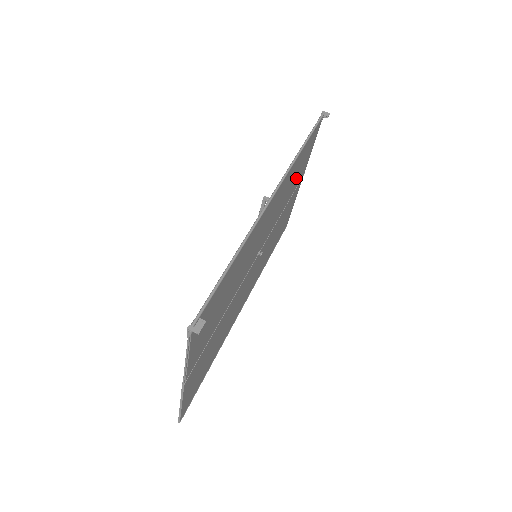
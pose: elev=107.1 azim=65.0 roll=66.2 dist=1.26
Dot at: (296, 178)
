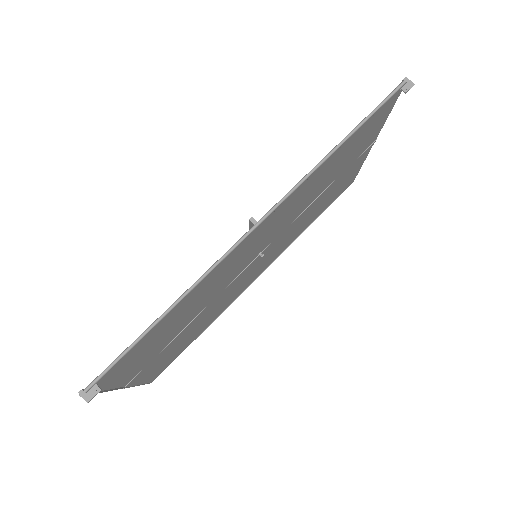
Dot at: (344, 161)
